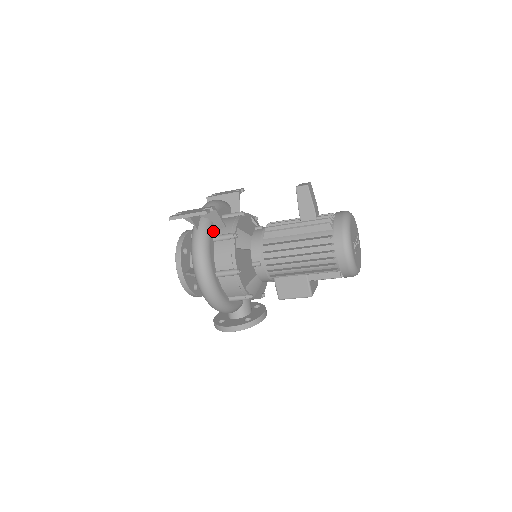
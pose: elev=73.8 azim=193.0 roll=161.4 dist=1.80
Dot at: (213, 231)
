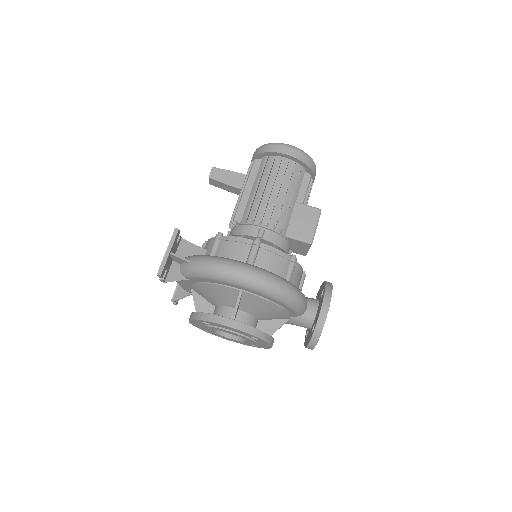
Dot at: occluded
